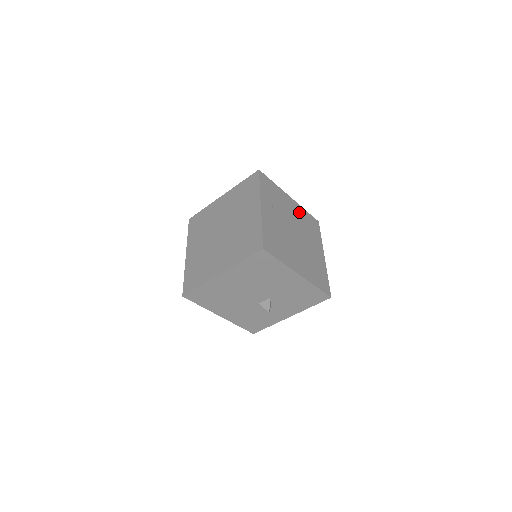
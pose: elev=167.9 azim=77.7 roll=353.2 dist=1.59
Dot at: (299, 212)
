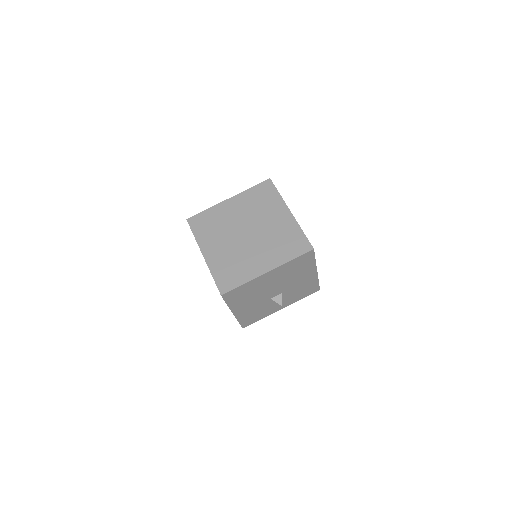
Dot at: occluded
